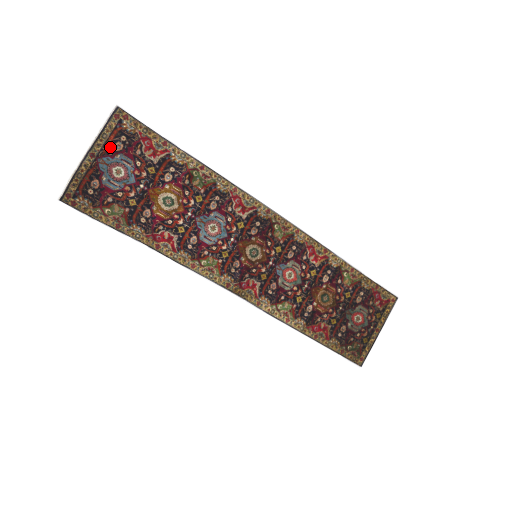
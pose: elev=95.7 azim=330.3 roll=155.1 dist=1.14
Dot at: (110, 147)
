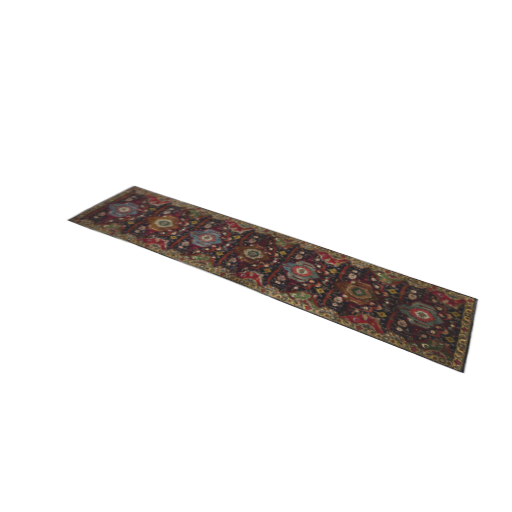
Dot at: (122, 200)
